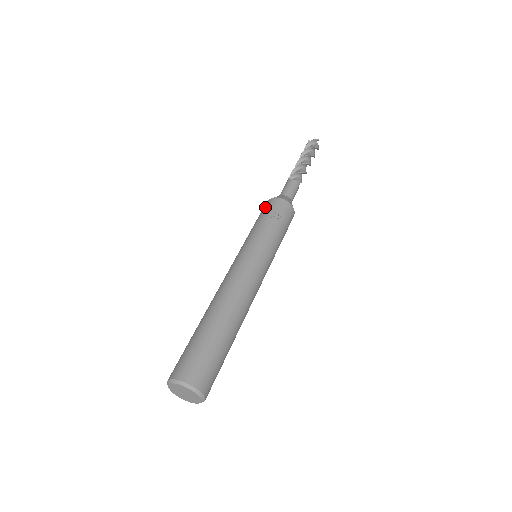
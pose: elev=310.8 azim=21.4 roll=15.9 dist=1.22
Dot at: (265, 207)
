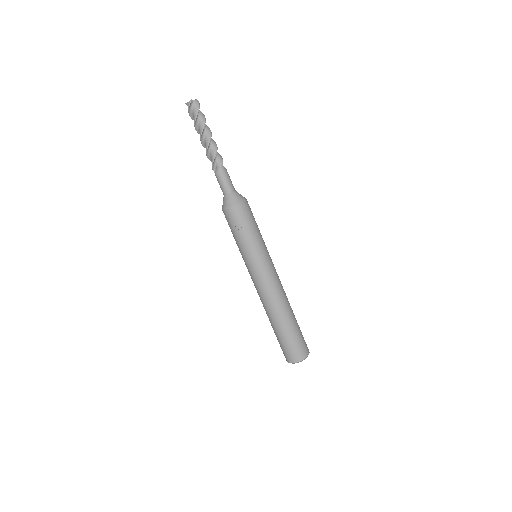
Dot at: occluded
